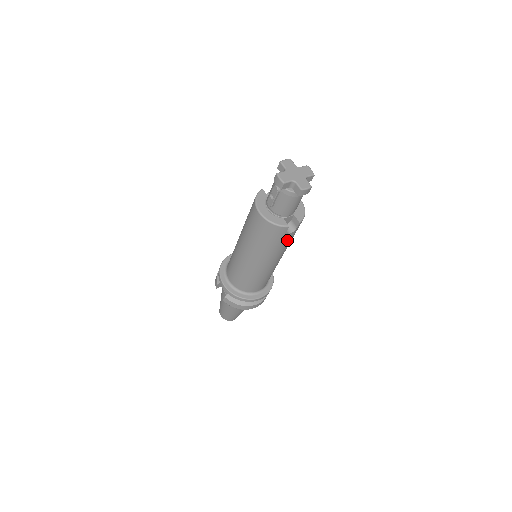
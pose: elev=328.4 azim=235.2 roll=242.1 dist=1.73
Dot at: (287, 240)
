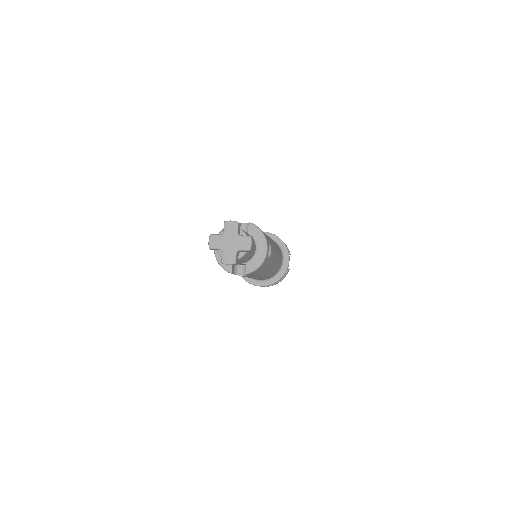
Dot at: (245, 276)
